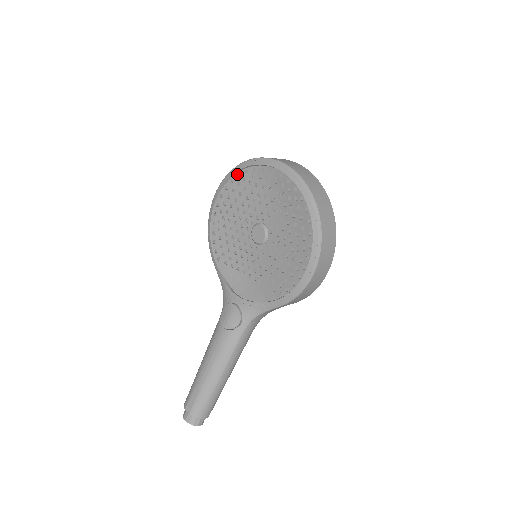
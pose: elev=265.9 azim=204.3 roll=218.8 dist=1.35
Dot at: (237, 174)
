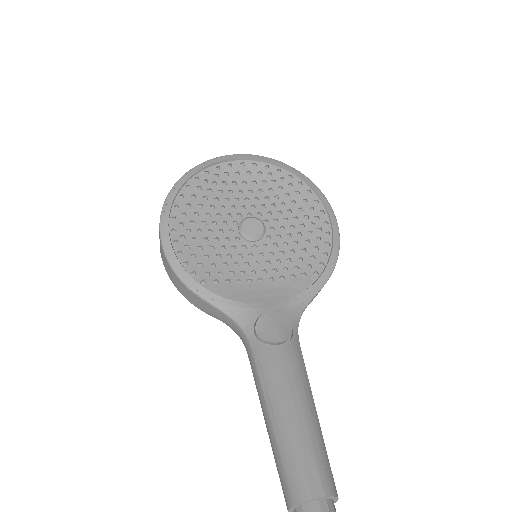
Dot at: (194, 178)
